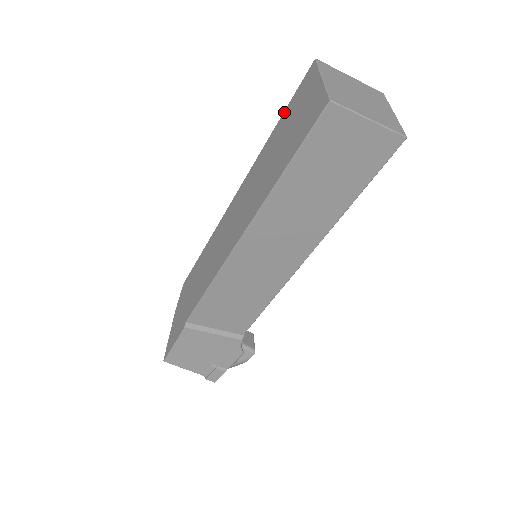
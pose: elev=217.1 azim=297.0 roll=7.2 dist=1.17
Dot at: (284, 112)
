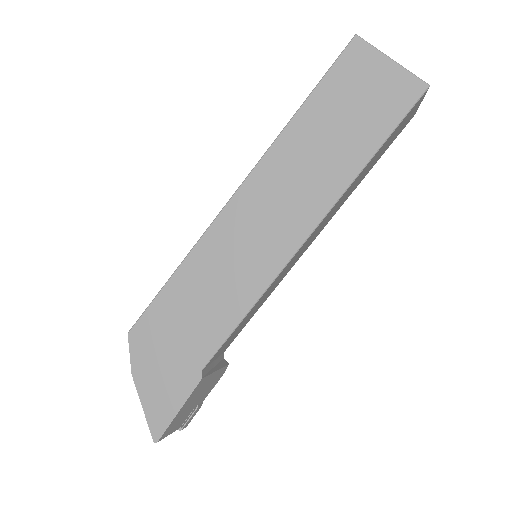
Dot at: (317, 89)
